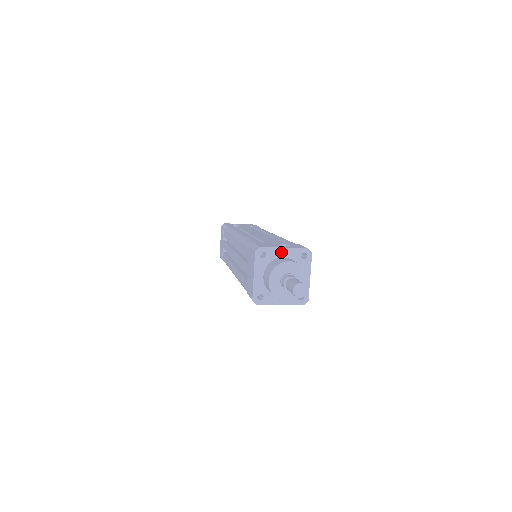
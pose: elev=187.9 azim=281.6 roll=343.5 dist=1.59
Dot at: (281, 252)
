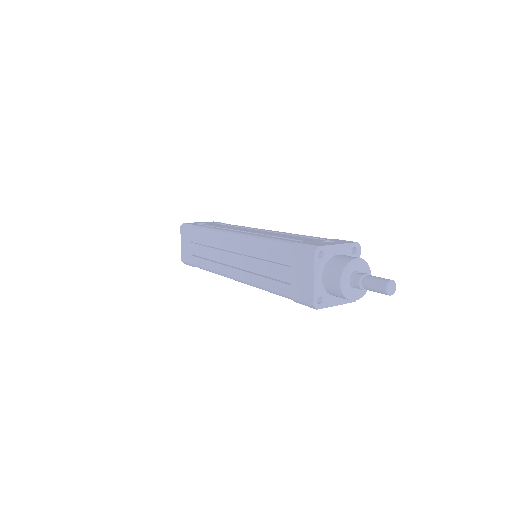
Dot at: (336, 249)
